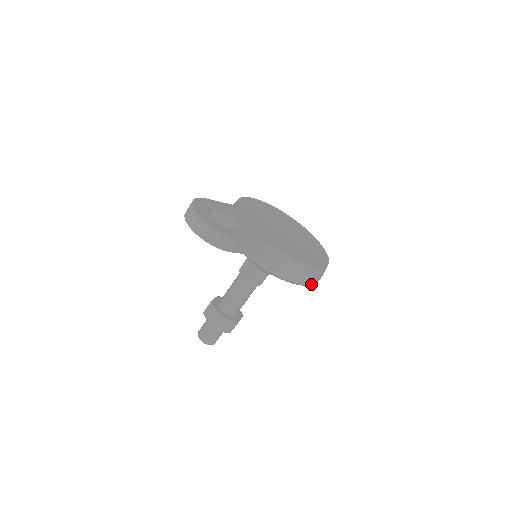
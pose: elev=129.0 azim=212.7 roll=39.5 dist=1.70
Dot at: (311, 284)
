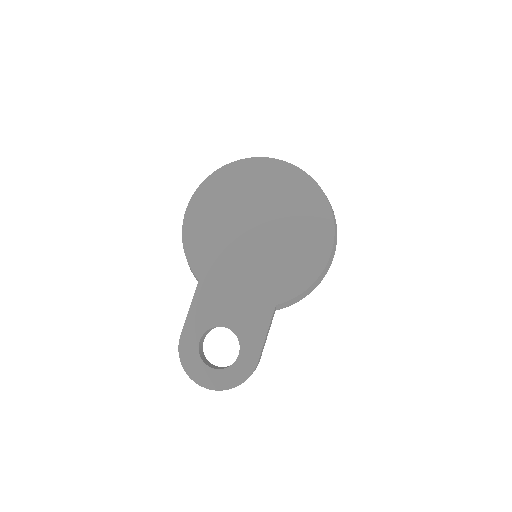
Dot at: occluded
